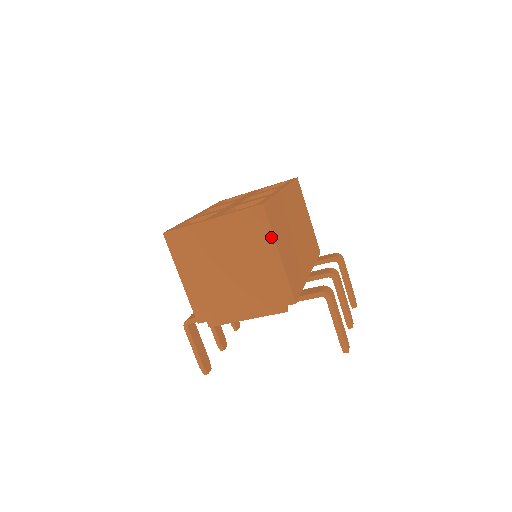
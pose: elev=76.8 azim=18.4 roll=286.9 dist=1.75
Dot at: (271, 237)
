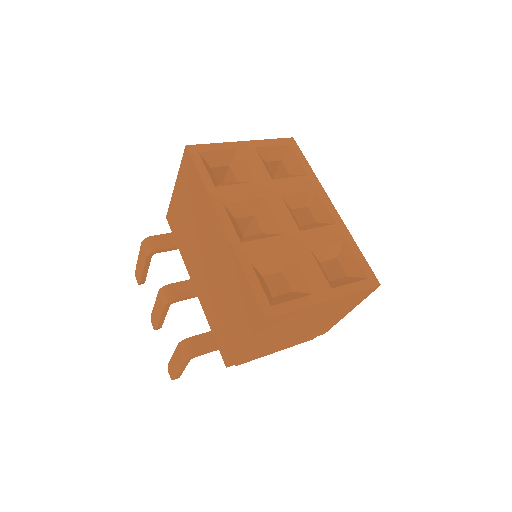
Dot at: (358, 303)
